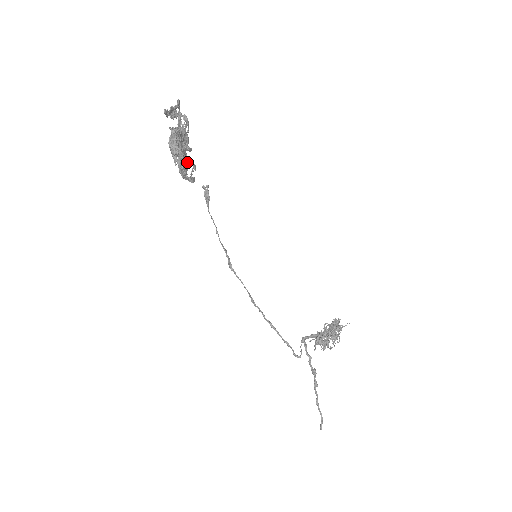
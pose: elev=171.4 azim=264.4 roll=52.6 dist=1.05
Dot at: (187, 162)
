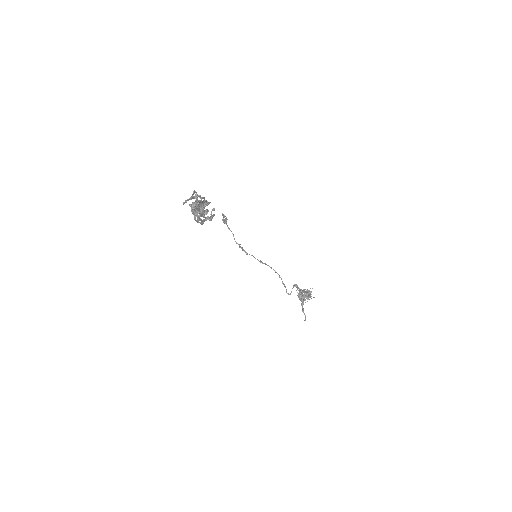
Dot at: (207, 209)
